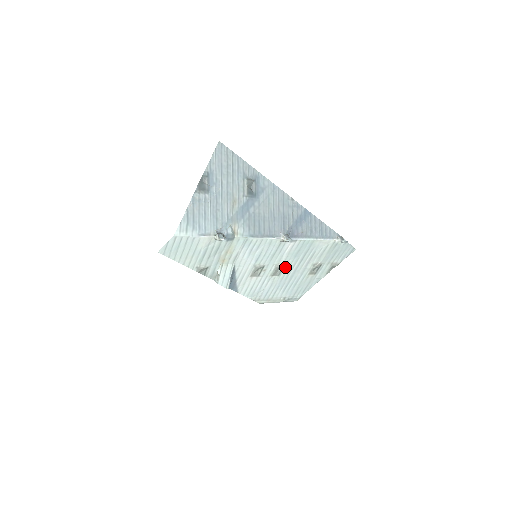
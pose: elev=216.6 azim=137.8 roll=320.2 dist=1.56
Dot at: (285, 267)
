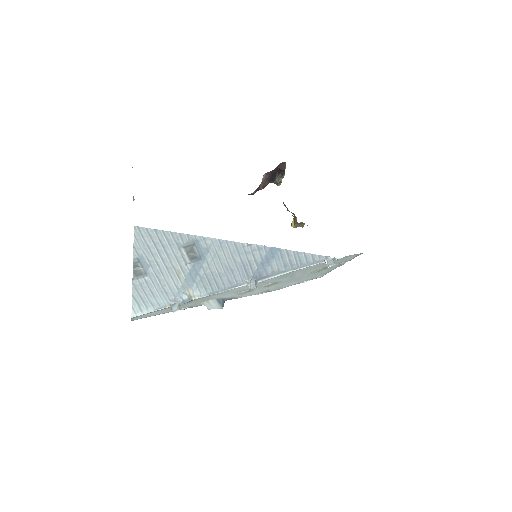
Dot at: (278, 281)
